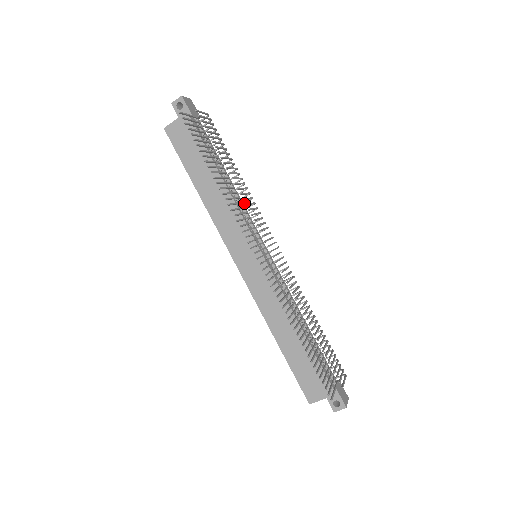
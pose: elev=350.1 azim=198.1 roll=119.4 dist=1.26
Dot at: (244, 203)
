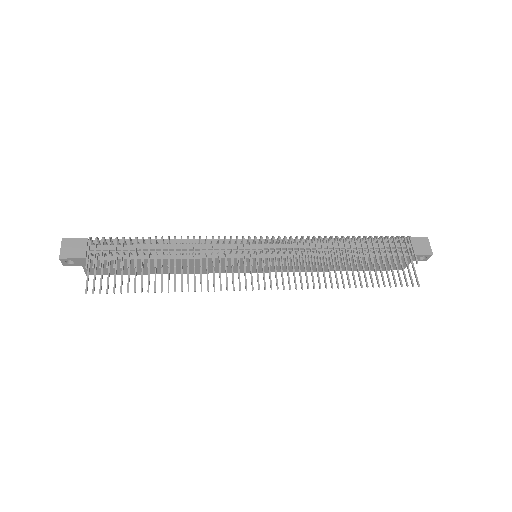
Dot at: occluded
